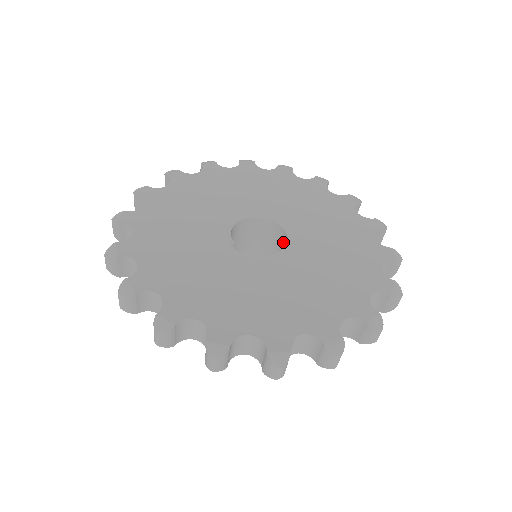
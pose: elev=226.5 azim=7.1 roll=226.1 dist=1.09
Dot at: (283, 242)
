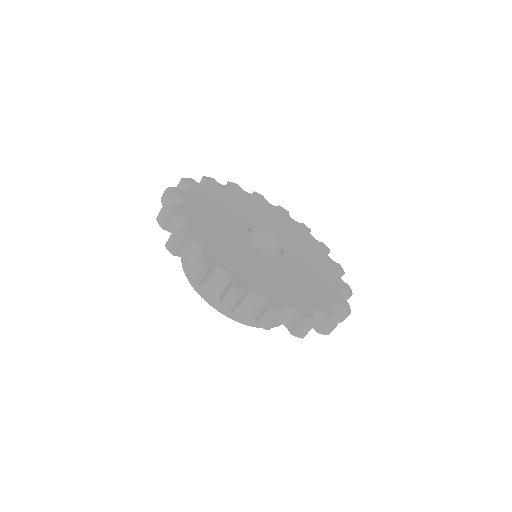
Dot at: (264, 240)
